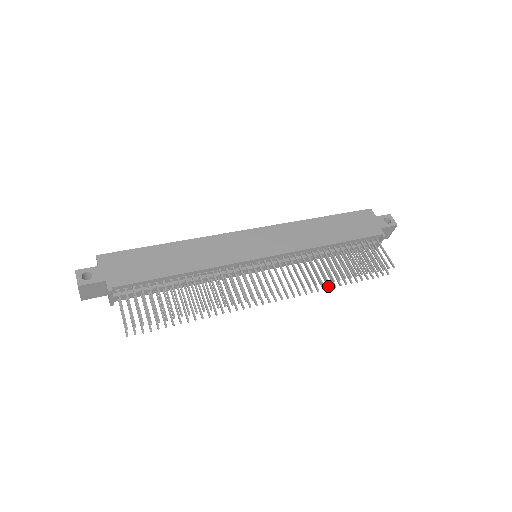
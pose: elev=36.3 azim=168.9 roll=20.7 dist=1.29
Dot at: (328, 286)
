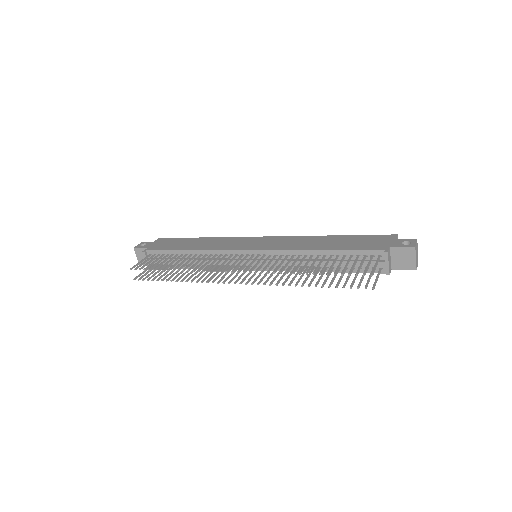
Dot at: (295, 284)
